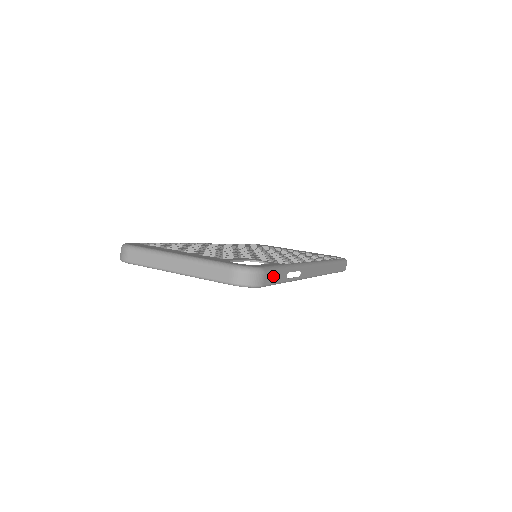
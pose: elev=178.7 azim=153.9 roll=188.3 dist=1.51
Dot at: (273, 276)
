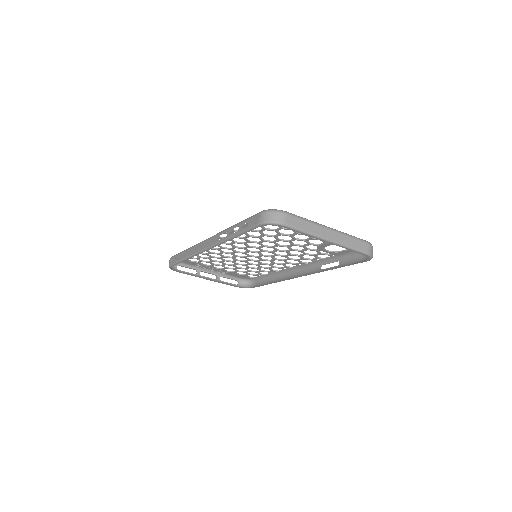
Dot at: (357, 257)
